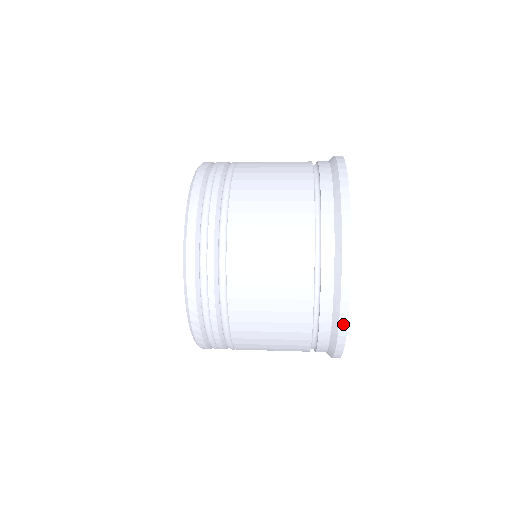
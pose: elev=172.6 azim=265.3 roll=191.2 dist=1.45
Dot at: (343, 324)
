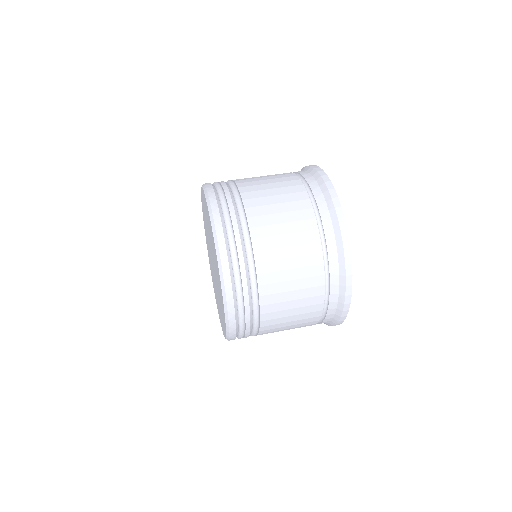
Dot at: occluded
